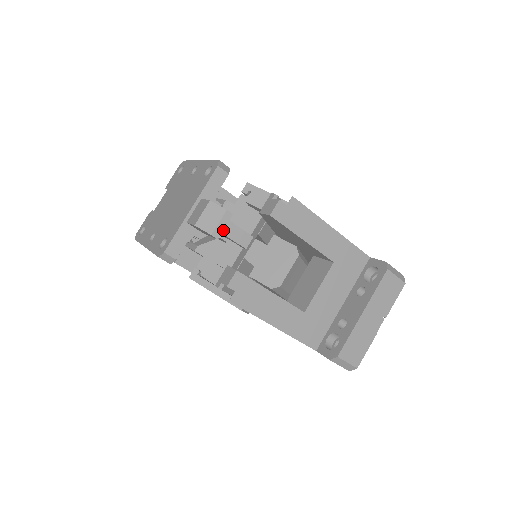
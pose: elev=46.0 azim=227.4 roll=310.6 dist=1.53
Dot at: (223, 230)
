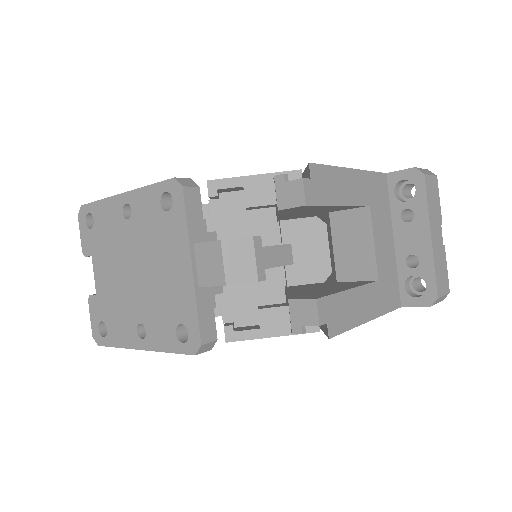
Dot at: (264, 264)
